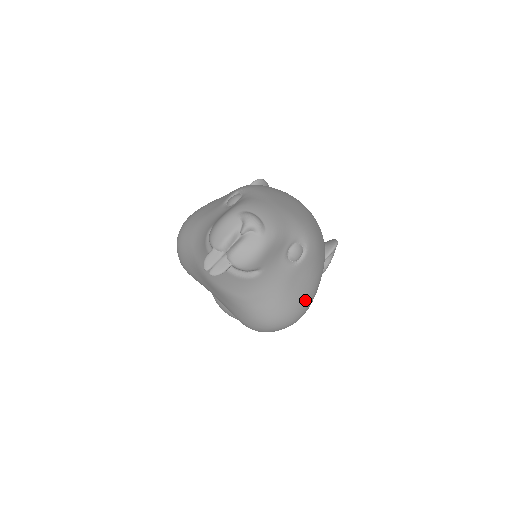
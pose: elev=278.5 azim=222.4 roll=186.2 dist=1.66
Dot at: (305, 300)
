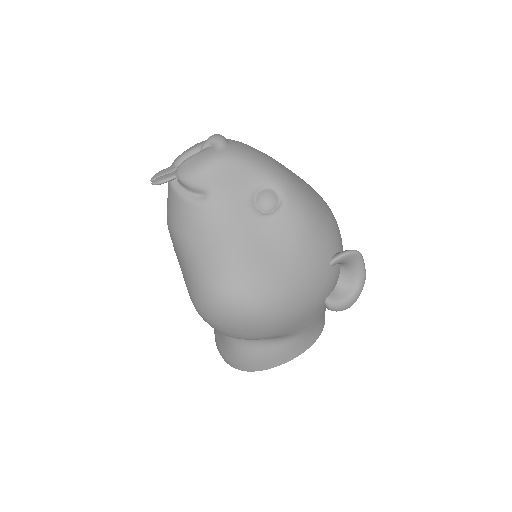
Dot at: (270, 279)
